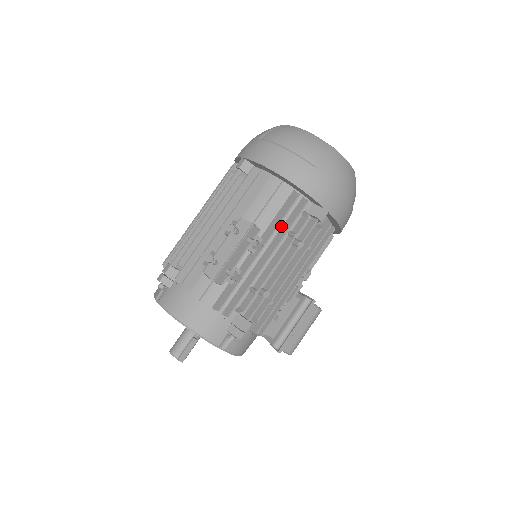
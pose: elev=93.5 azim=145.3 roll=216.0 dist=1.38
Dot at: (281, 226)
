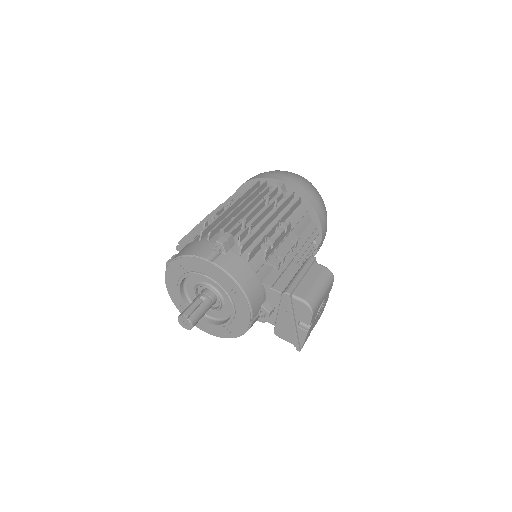
Dot at: occluded
